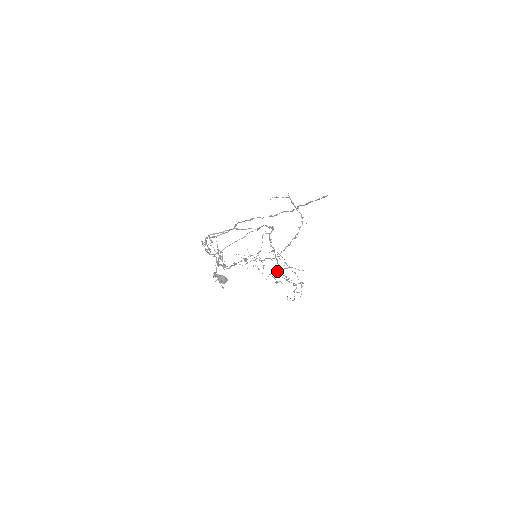
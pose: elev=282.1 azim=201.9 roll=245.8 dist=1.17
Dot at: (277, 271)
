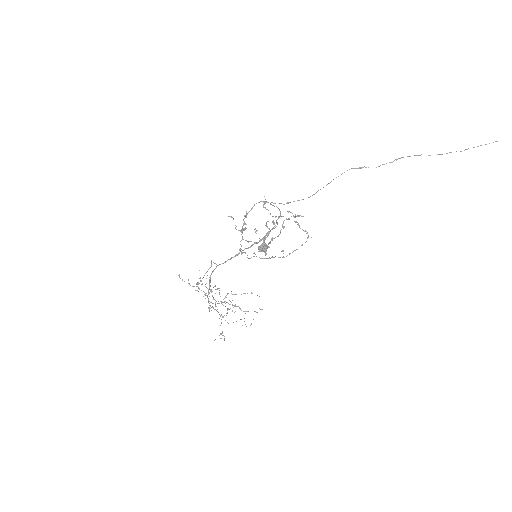
Dot at: (209, 308)
